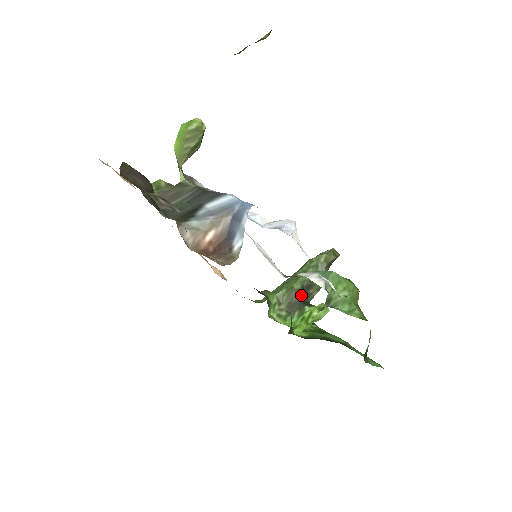
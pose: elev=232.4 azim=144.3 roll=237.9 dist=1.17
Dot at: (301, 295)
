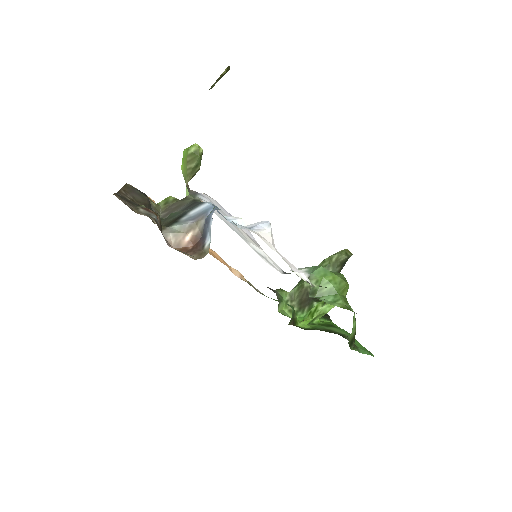
Dot at: occluded
